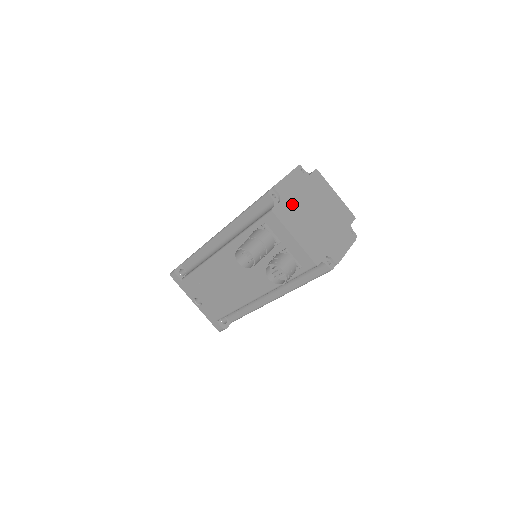
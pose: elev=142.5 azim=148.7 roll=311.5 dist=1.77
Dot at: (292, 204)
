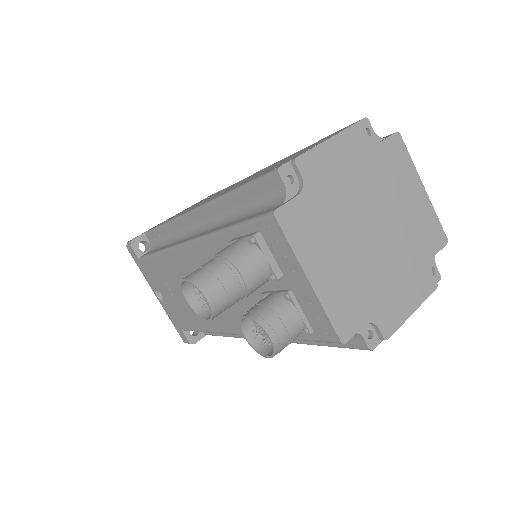
Dot at: (325, 203)
